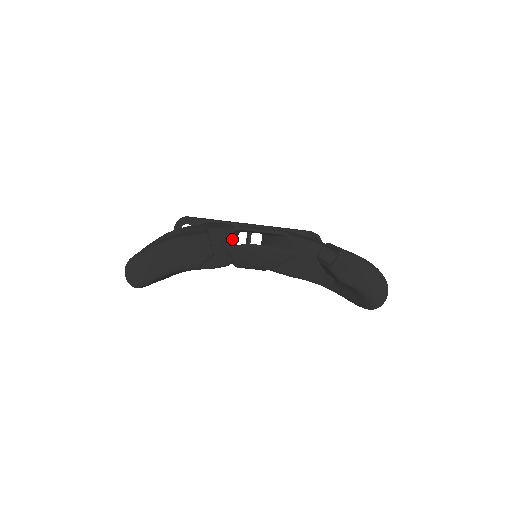
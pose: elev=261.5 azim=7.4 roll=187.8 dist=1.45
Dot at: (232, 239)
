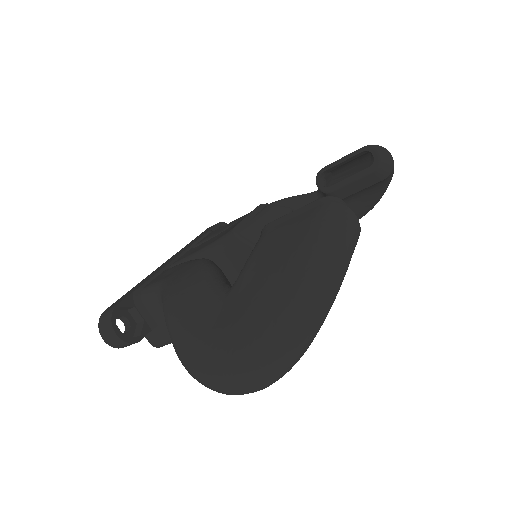
Dot at: (244, 246)
